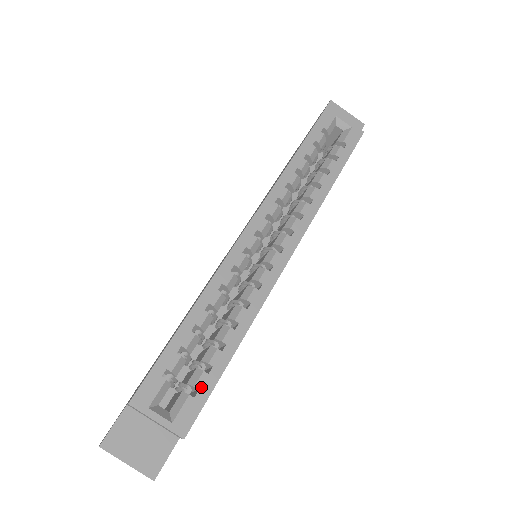
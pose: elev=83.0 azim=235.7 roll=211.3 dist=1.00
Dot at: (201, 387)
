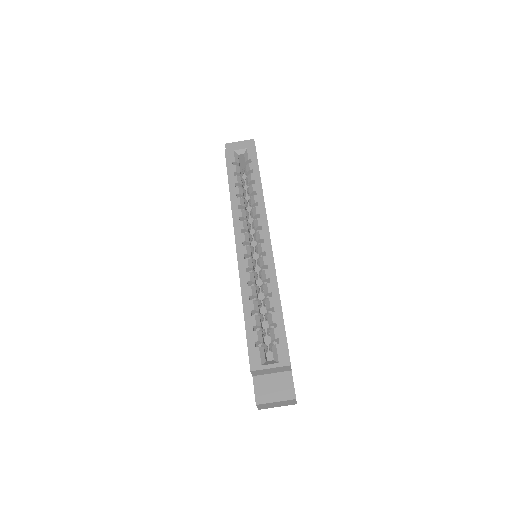
Dot at: (279, 336)
